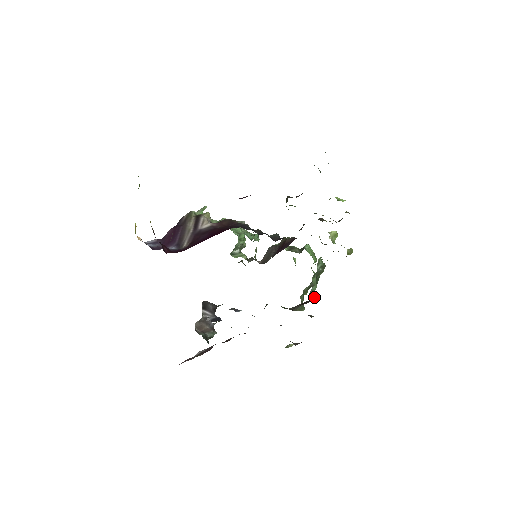
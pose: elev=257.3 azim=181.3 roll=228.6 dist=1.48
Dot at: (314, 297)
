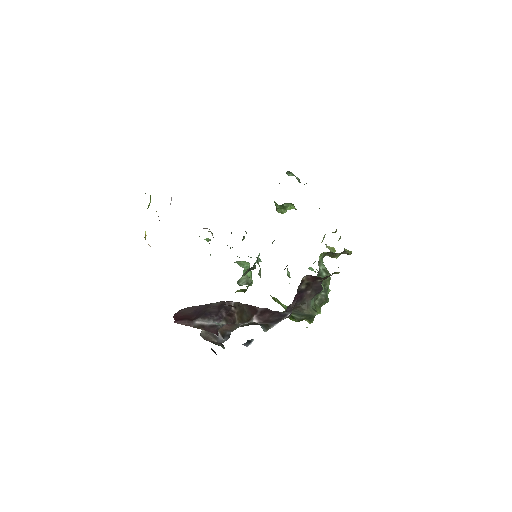
Dot at: (319, 281)
